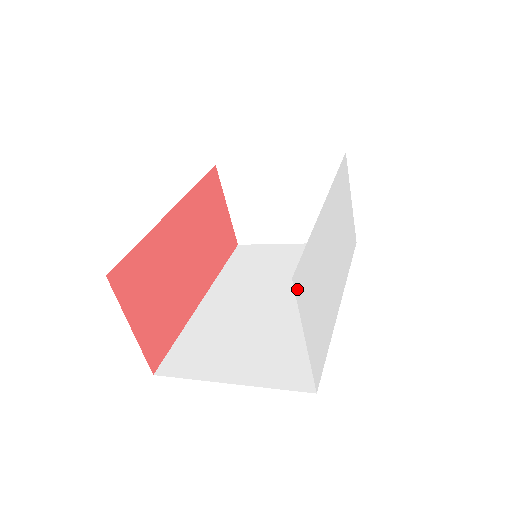
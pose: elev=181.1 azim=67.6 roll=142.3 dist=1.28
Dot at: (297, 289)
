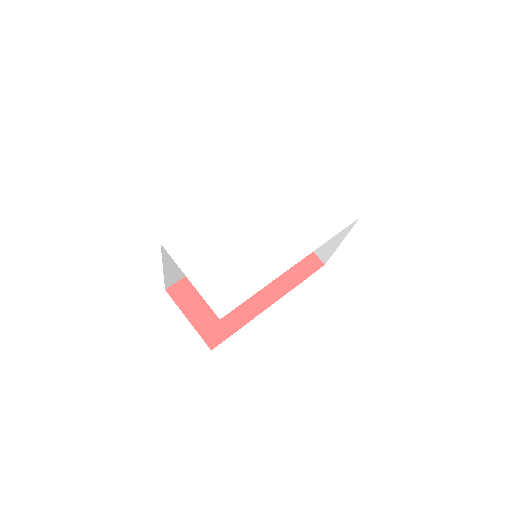
Dot at: (172, 250)
